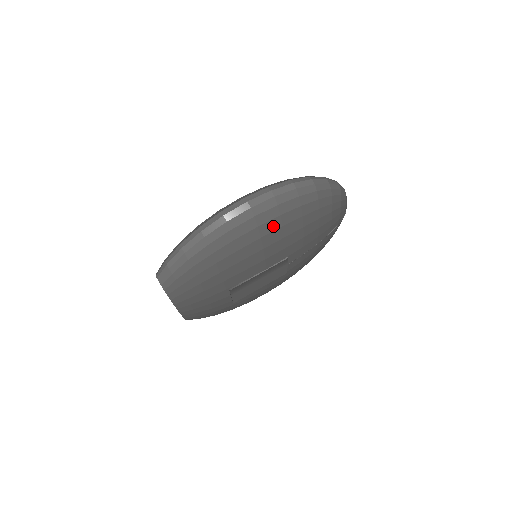
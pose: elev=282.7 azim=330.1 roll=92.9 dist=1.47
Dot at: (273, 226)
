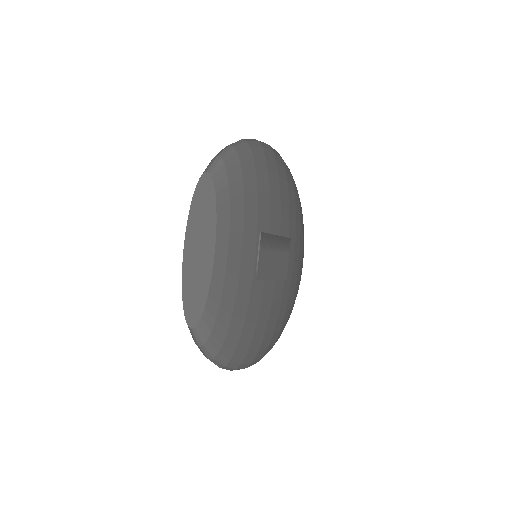
Dot at: (283, 174)
